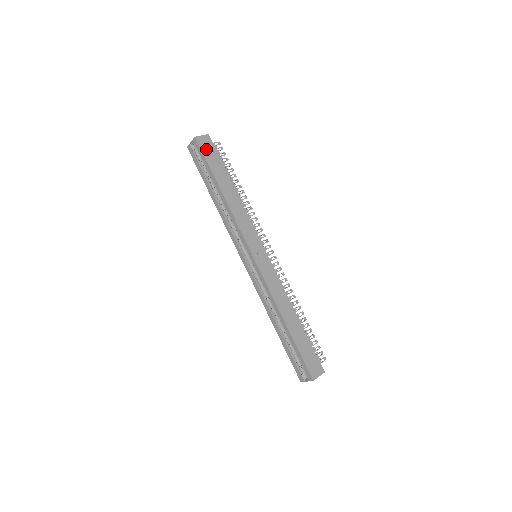
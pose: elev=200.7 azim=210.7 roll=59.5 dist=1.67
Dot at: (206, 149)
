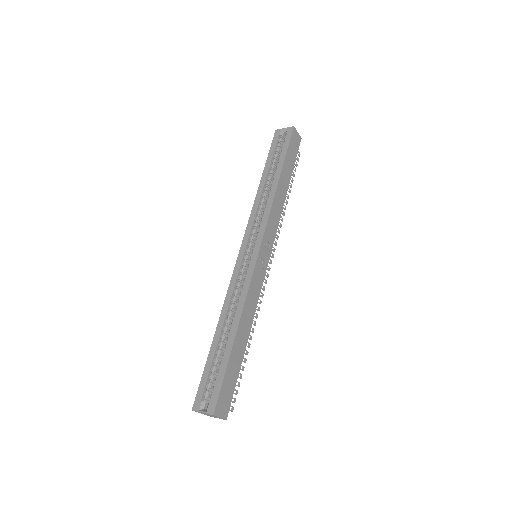
Dot at: (293, 143)
